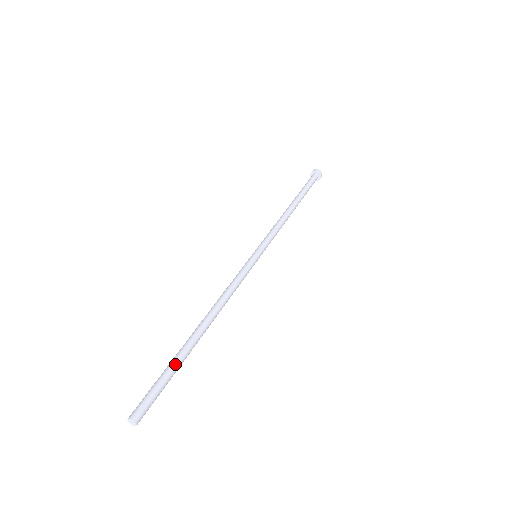
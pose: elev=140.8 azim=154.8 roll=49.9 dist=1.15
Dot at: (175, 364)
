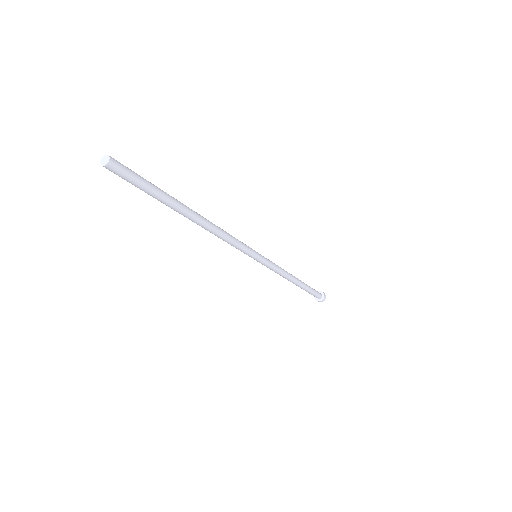
Dot at: (161, 190)
